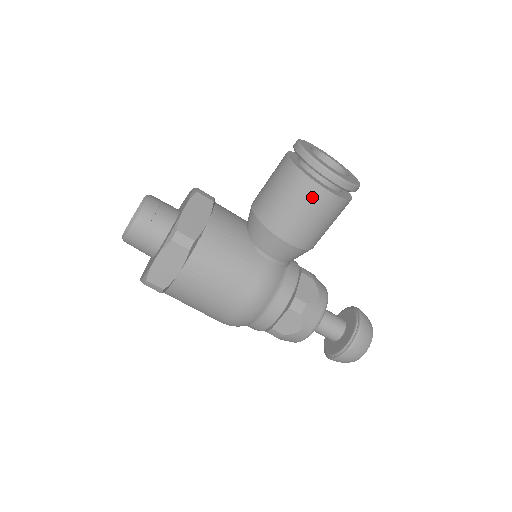
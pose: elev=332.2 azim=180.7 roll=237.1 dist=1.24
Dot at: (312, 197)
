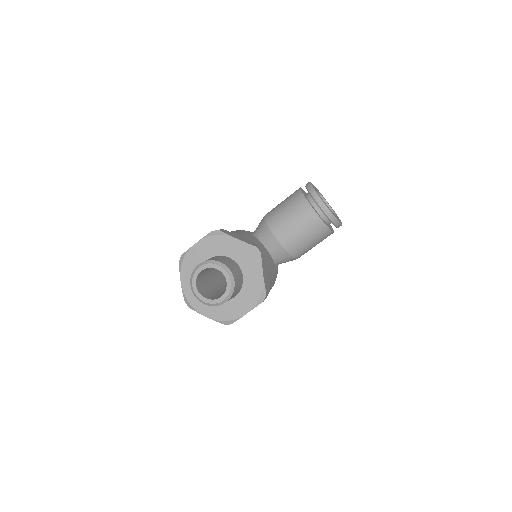
Dot at: occluded
